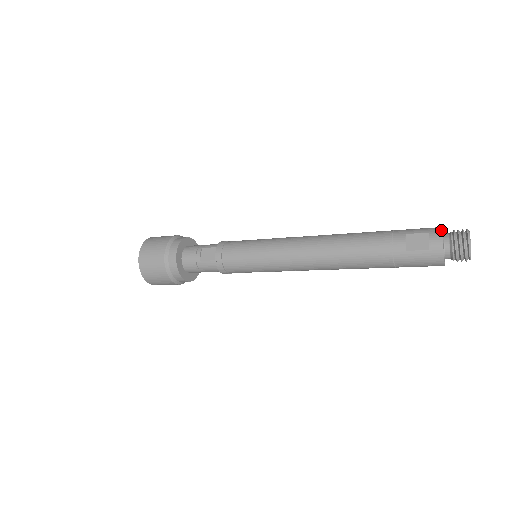
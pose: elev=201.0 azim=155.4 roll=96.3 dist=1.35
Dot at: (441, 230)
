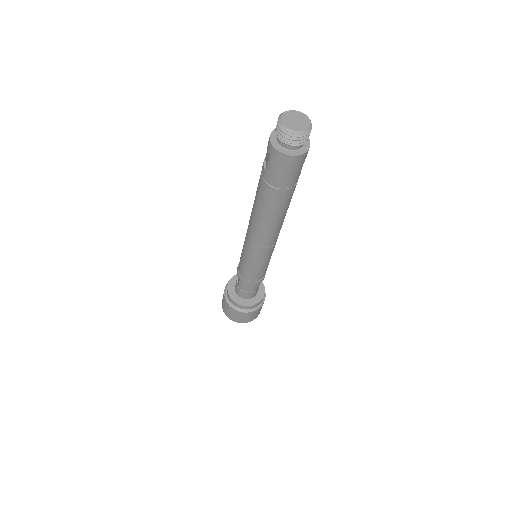
Dot at: (272, 132)
